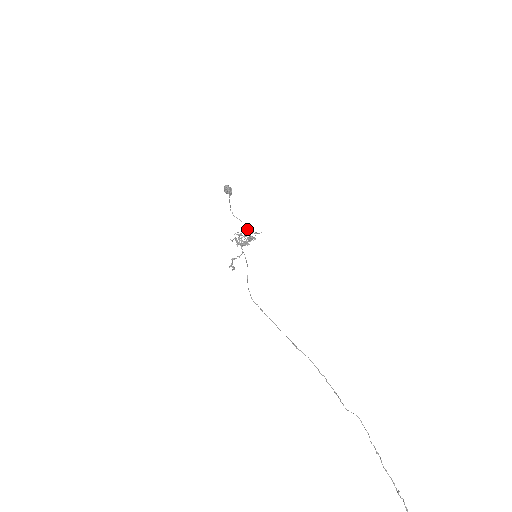
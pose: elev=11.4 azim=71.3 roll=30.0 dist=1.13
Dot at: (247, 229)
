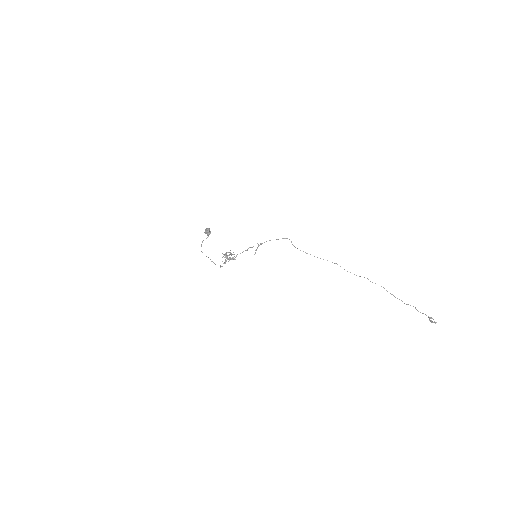
Dot at: occluded
